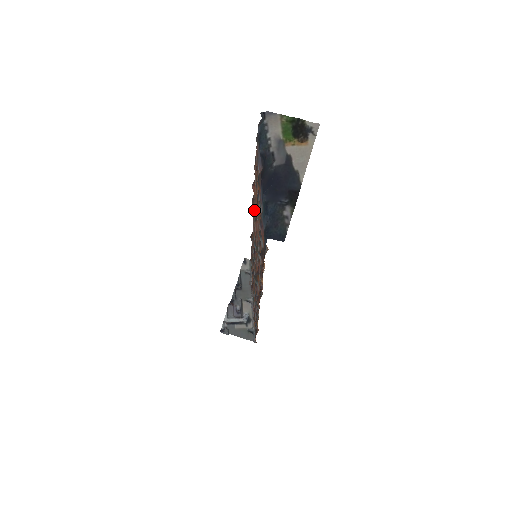
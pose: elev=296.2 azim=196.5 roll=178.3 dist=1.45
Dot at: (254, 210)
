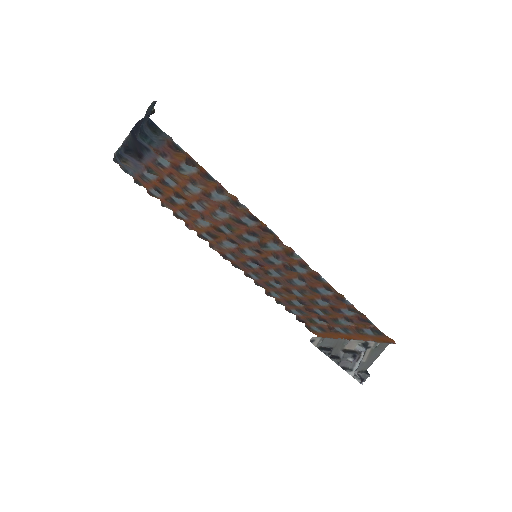
Dot at: (217, 246)
